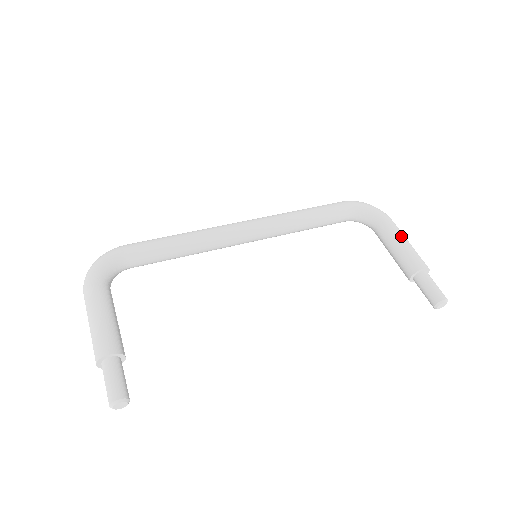
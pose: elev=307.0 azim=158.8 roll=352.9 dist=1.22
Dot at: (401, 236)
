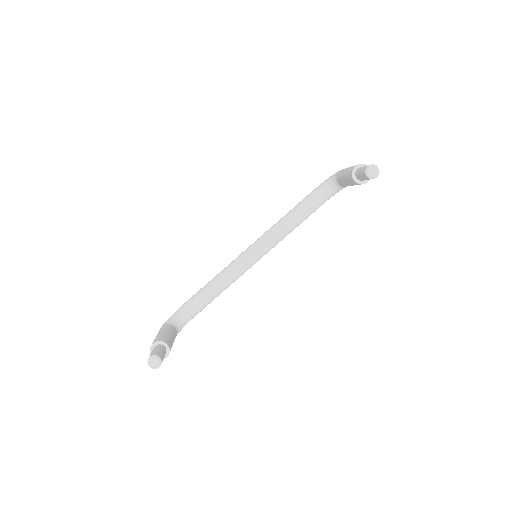
Dot at: (346, 168)
